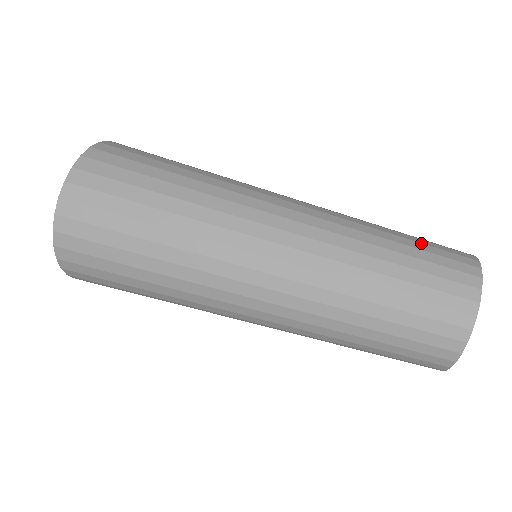
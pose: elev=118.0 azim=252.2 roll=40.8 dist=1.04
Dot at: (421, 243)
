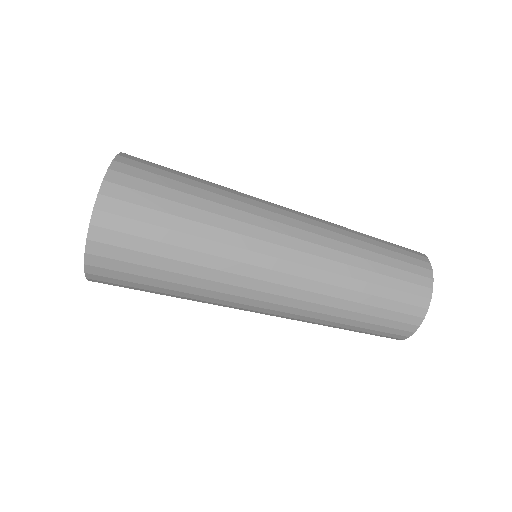
Dot at: (392, 267)
